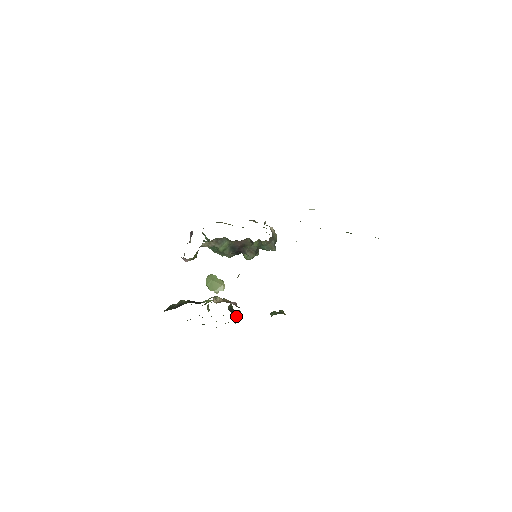
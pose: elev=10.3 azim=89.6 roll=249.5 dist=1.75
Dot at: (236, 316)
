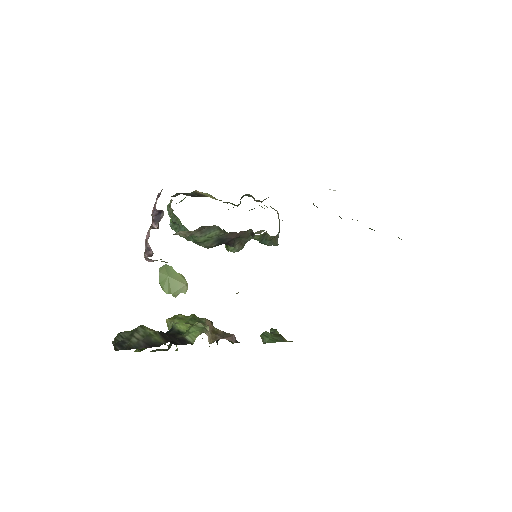
Dot at: occluded
